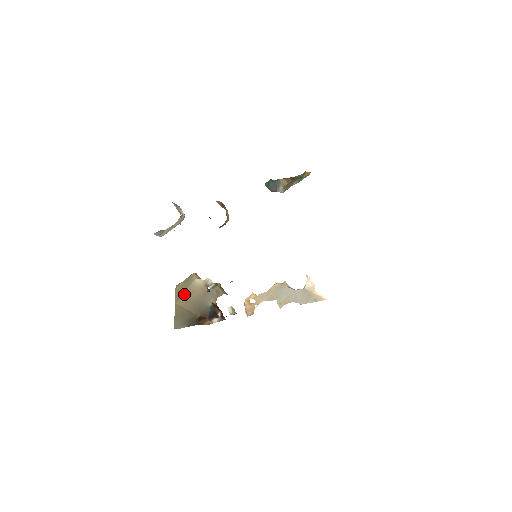
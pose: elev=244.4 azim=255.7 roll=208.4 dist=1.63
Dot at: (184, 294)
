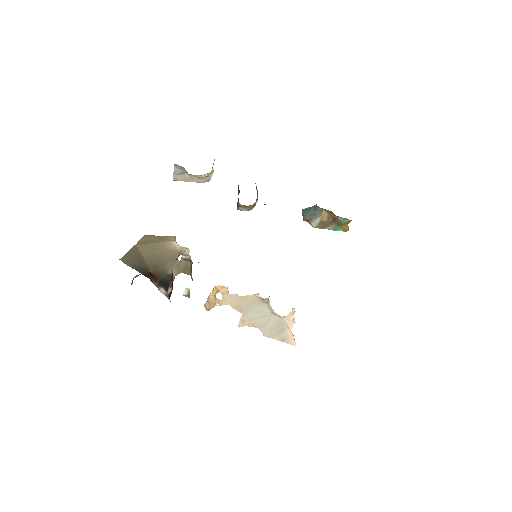
Dot at: (151, 244)
